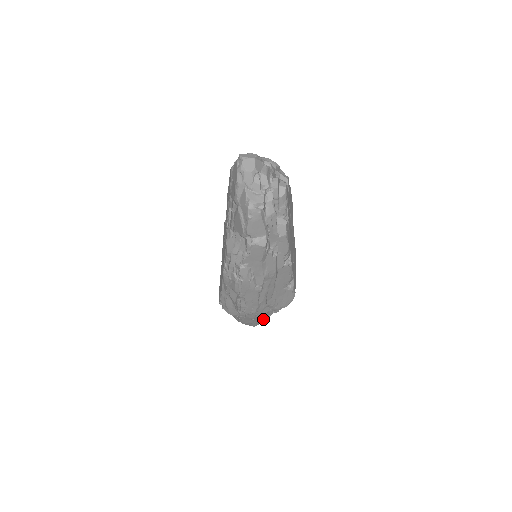
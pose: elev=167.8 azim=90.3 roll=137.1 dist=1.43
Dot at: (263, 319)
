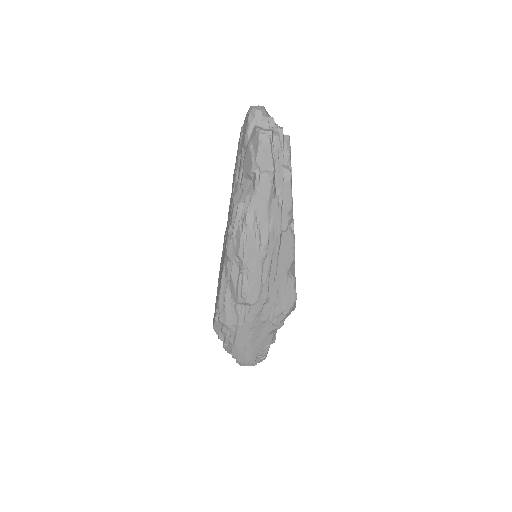
Dot at: (261, 344)
